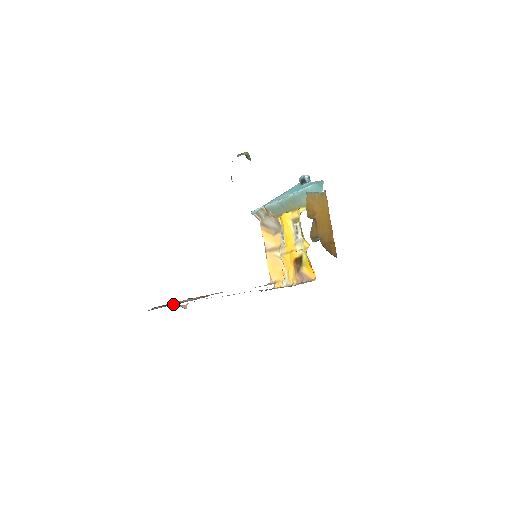
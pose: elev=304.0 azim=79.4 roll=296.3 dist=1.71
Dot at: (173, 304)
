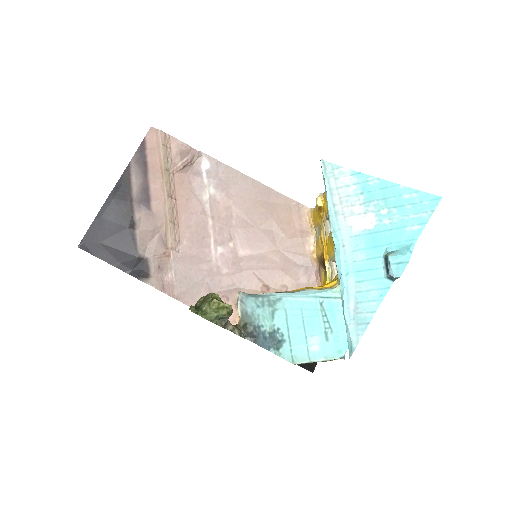
Dot at: (139, 241)
